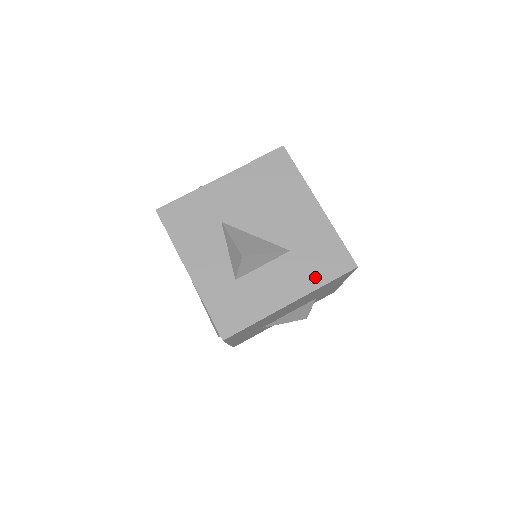
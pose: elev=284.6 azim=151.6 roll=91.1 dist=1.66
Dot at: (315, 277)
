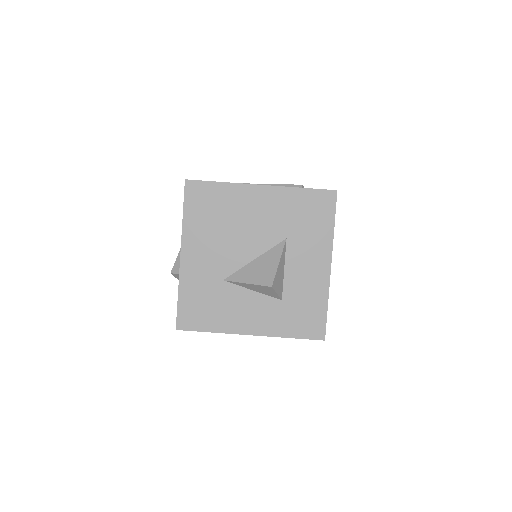
Dot at: (322, 232)
